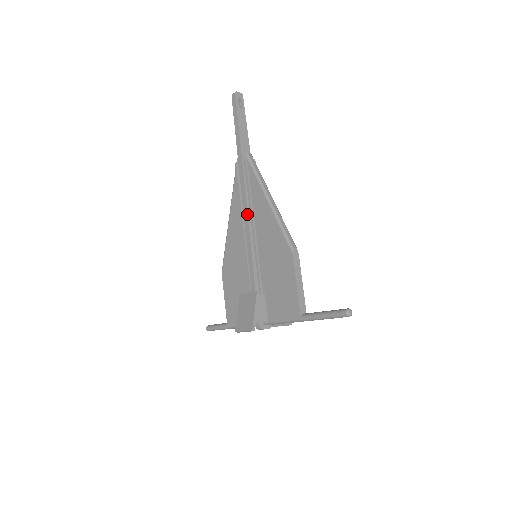
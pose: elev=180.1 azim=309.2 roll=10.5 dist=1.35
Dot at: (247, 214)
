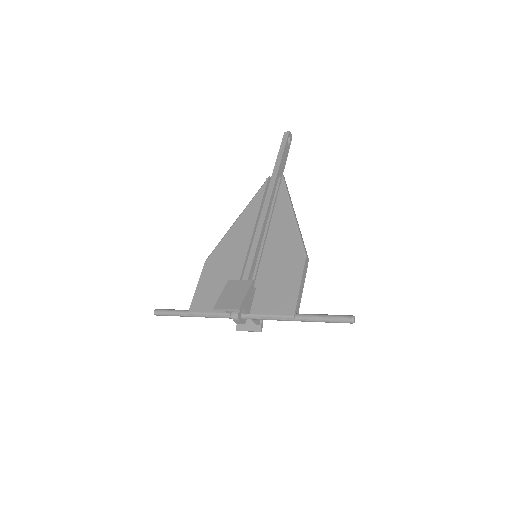
Dot at: (264, 218)
